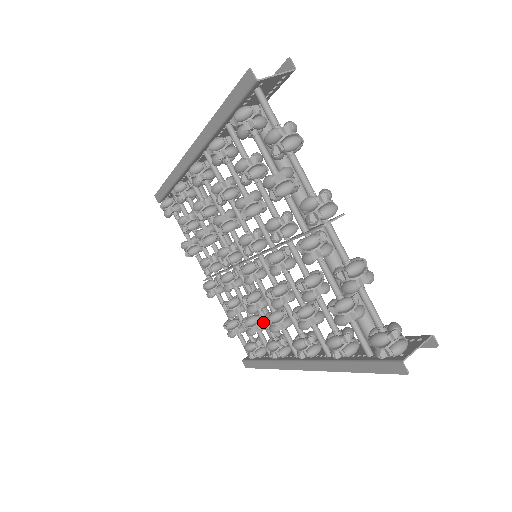
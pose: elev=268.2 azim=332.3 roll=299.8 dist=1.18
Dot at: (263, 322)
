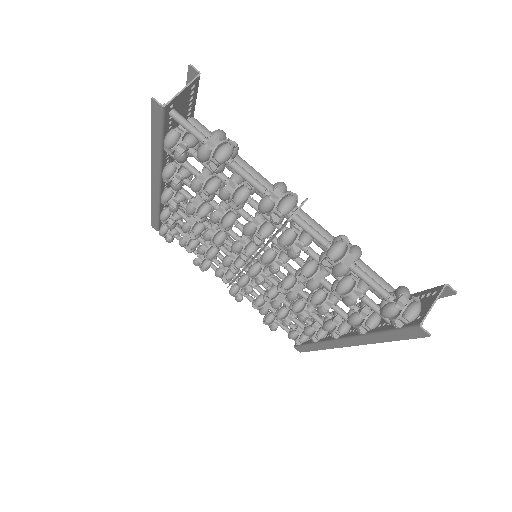
Dot at: occluded
